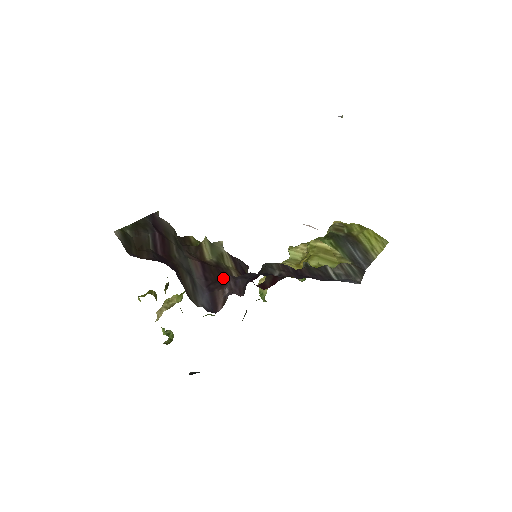
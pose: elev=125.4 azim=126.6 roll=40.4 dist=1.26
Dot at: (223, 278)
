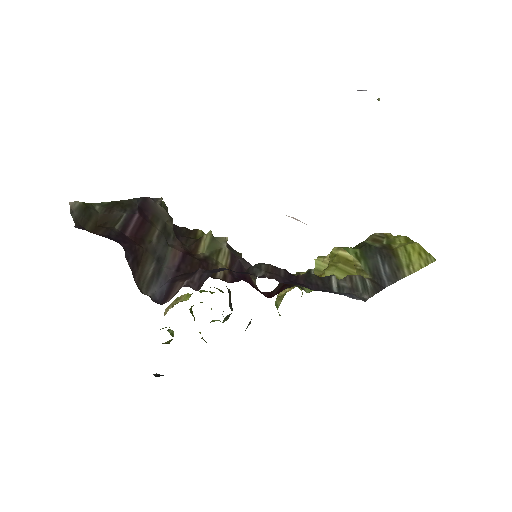
Dot at: occluded
